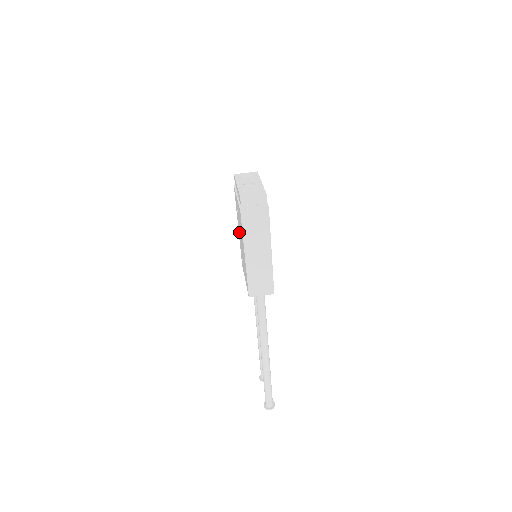
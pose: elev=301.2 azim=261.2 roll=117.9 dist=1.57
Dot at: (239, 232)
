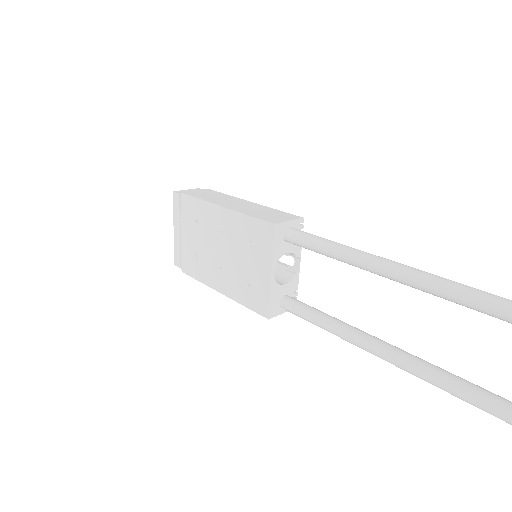
Dot at: (219, 274)
